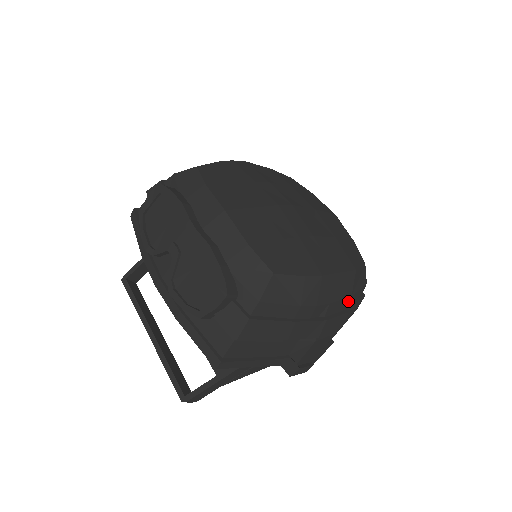
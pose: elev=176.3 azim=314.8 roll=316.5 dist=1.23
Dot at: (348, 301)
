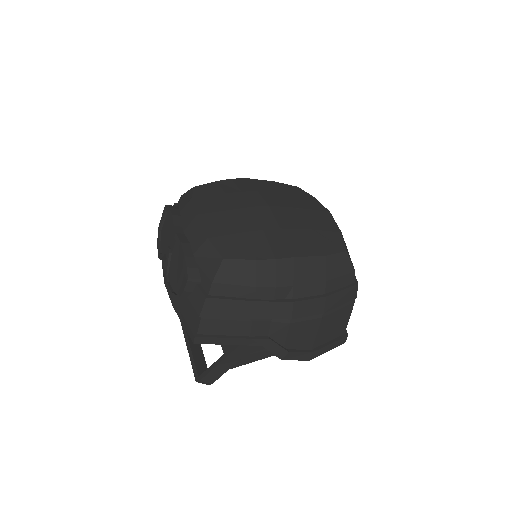
Dot at: (323, 286)
